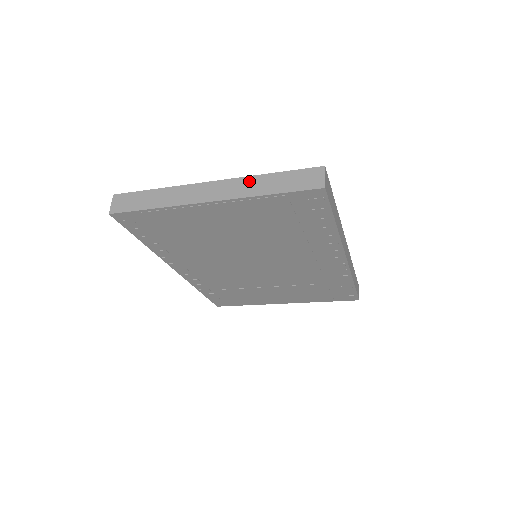
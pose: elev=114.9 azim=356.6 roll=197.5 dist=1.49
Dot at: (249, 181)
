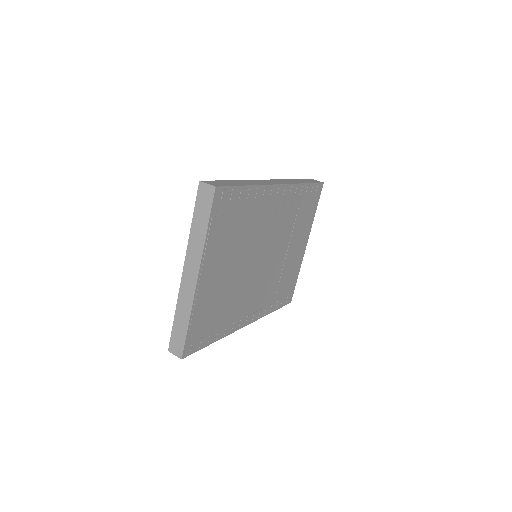
Dot at: (192, 242)
